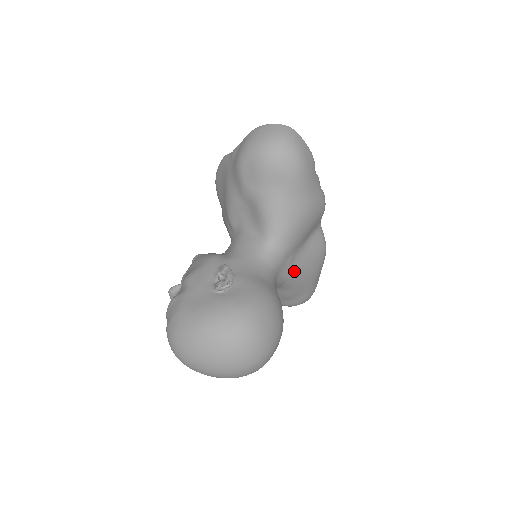
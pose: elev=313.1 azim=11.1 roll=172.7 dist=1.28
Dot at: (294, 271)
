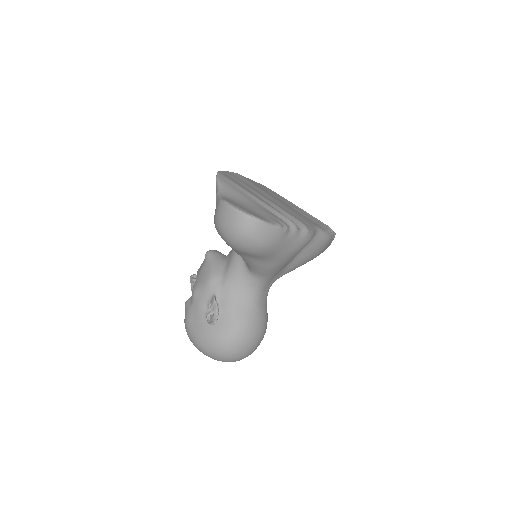
Dot at: (288, 271)
